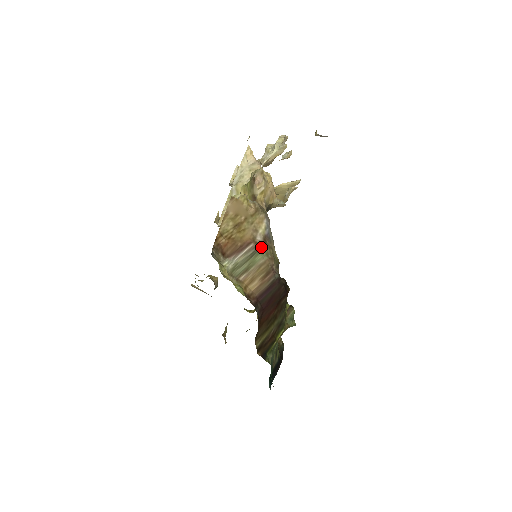
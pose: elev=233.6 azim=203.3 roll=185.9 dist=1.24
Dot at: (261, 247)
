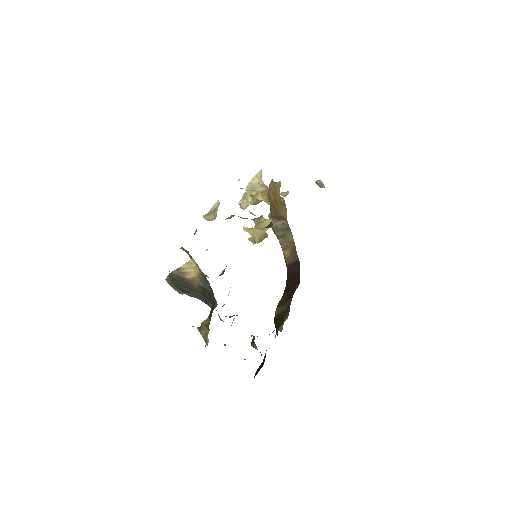
Dot at: (290, 229)
